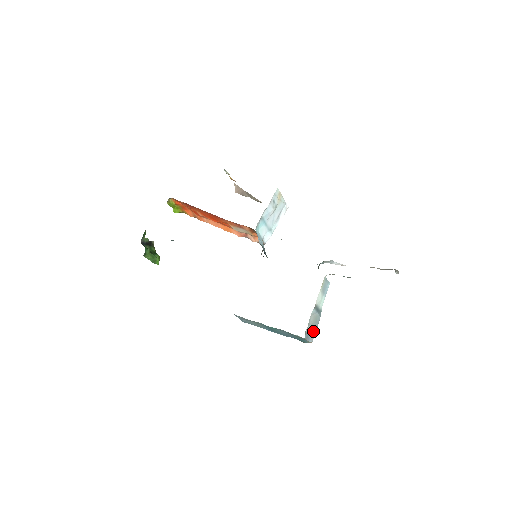
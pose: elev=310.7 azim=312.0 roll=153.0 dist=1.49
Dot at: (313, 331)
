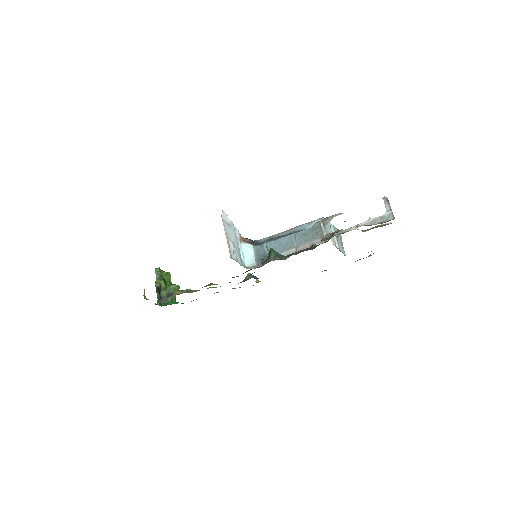
Dot at: (340, 237)
